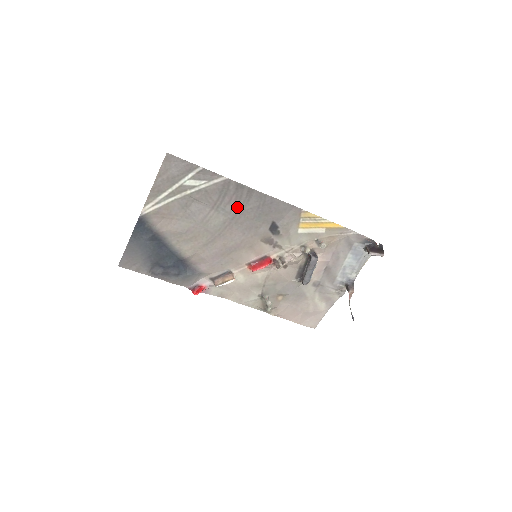
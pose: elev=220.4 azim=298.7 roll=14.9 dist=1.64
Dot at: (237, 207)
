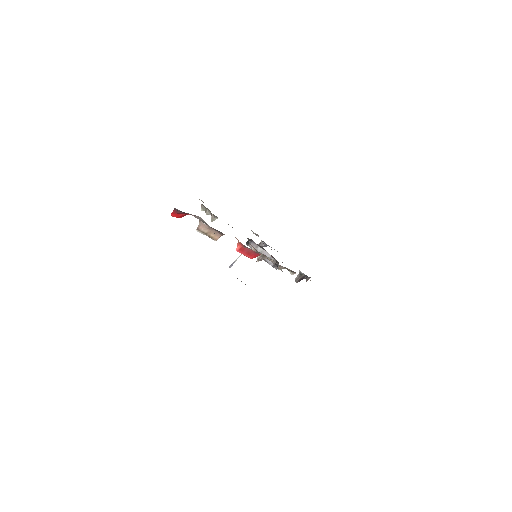
Dot at: occluded
